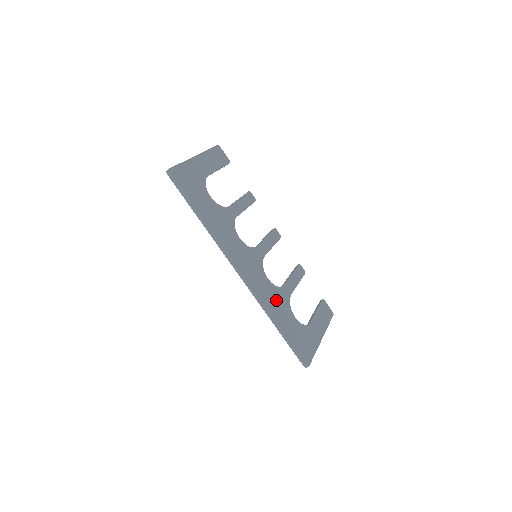
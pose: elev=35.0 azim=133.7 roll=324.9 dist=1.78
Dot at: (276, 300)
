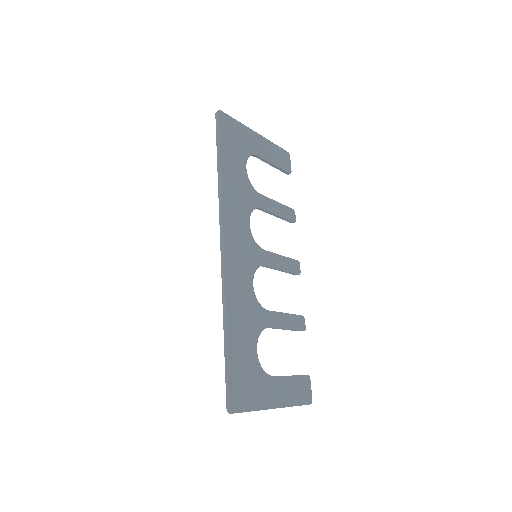
Dot at: (246, 310)
